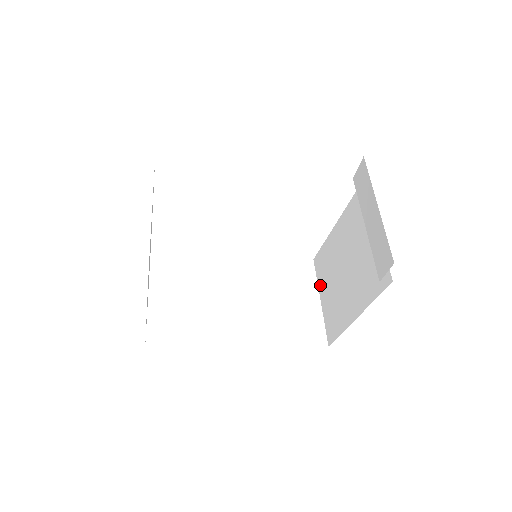
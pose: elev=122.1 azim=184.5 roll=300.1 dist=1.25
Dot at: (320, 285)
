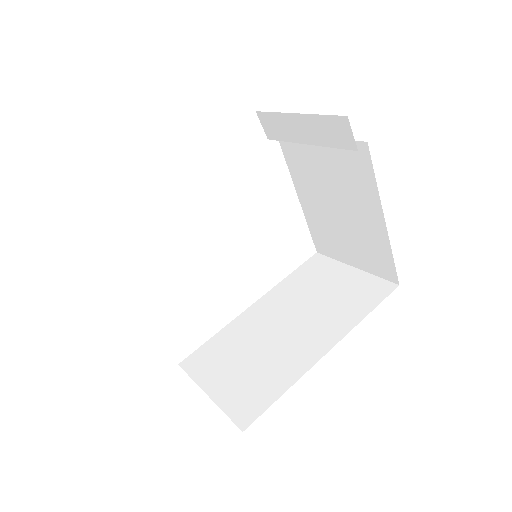
Dot at: (340, 258)
